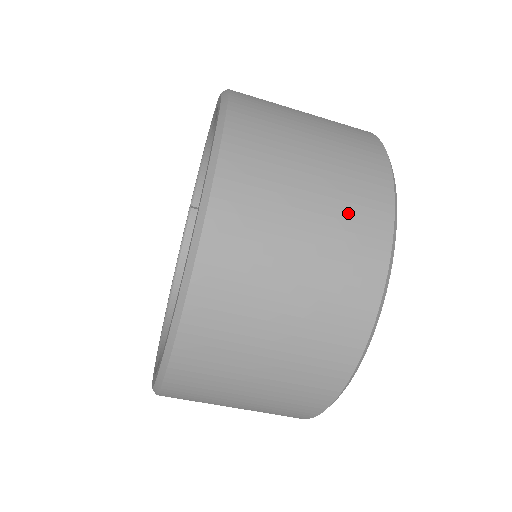
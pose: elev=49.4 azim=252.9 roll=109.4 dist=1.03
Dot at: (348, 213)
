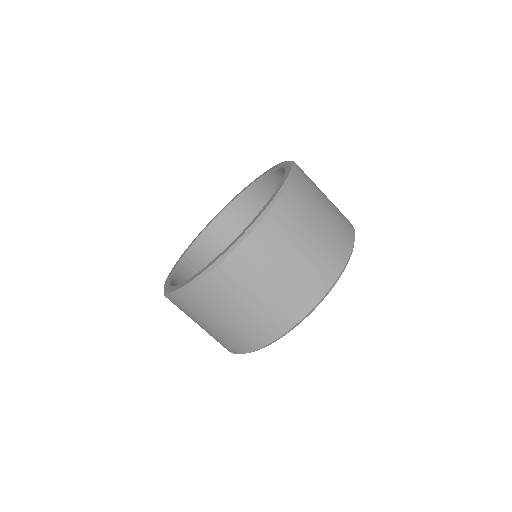
Dot at: occluded
